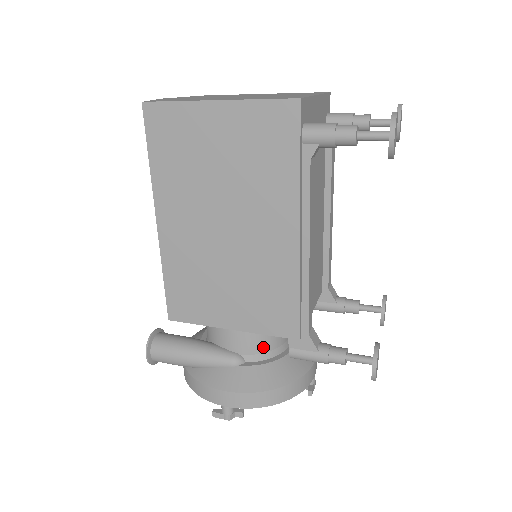
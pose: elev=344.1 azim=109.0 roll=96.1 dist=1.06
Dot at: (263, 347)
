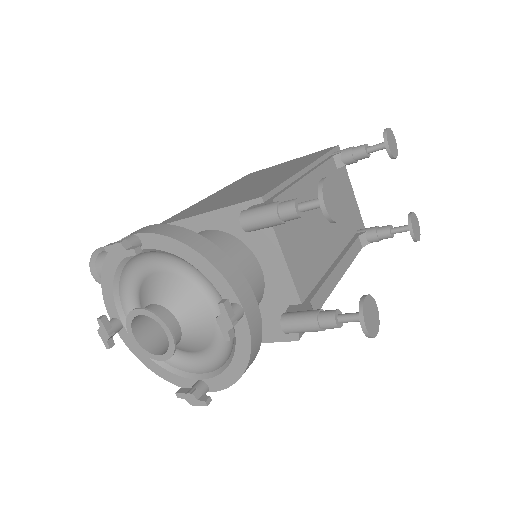
Dot at: occluded
